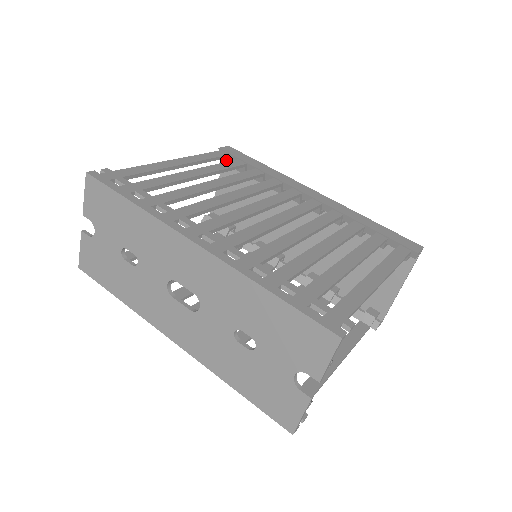
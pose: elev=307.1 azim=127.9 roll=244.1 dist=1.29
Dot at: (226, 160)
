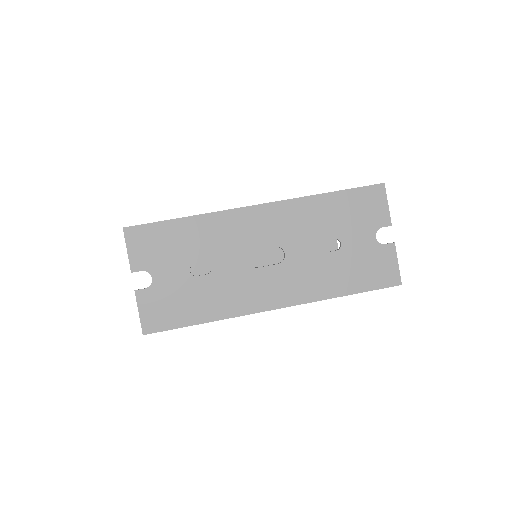
Dot at: occluded
